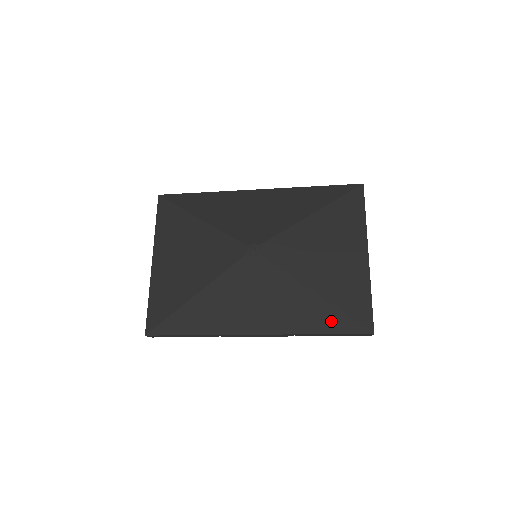
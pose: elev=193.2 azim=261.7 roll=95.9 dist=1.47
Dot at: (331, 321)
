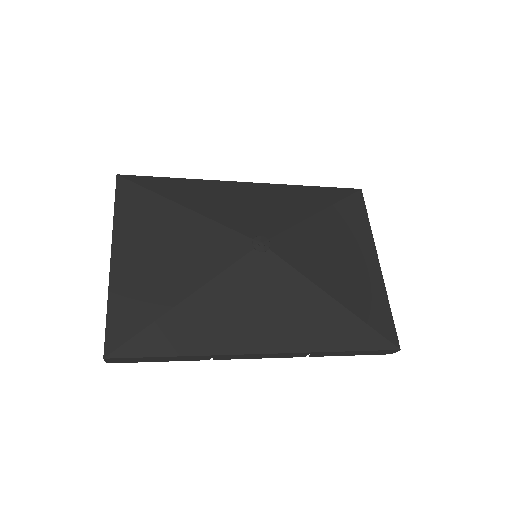
Dot at: (354, 335)
